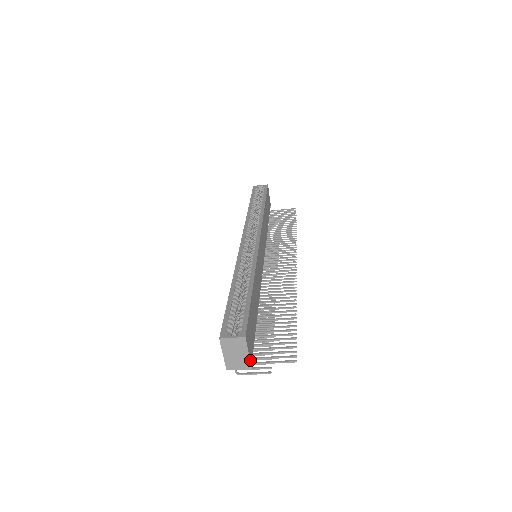
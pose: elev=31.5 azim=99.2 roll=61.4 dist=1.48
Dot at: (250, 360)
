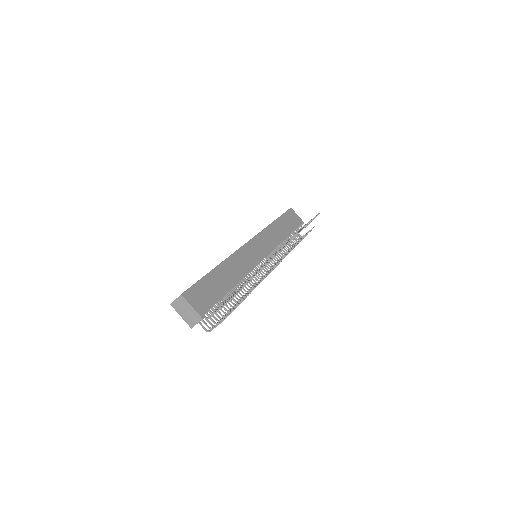
Dot at: (198, 312)
